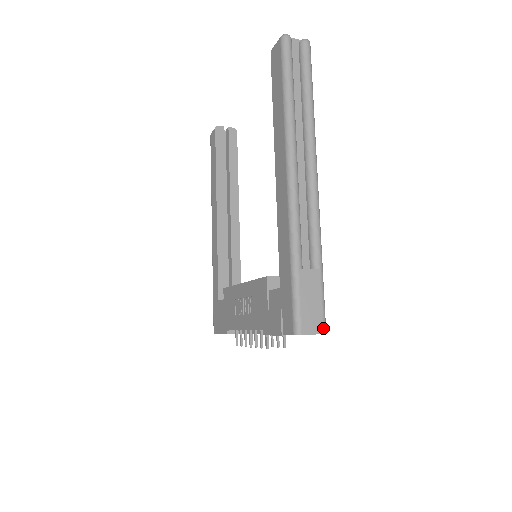
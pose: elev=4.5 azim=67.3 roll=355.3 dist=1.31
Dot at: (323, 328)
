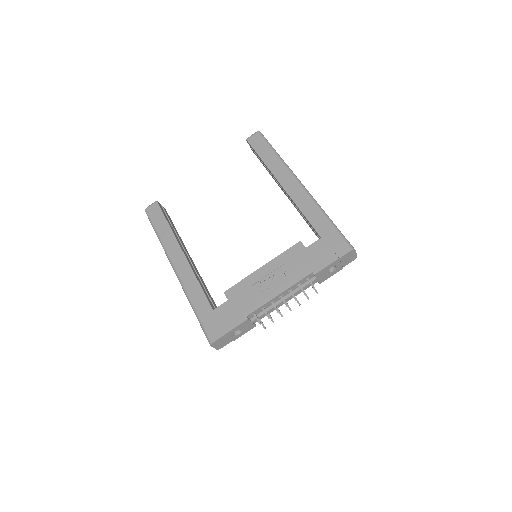
Dot at: occluded
